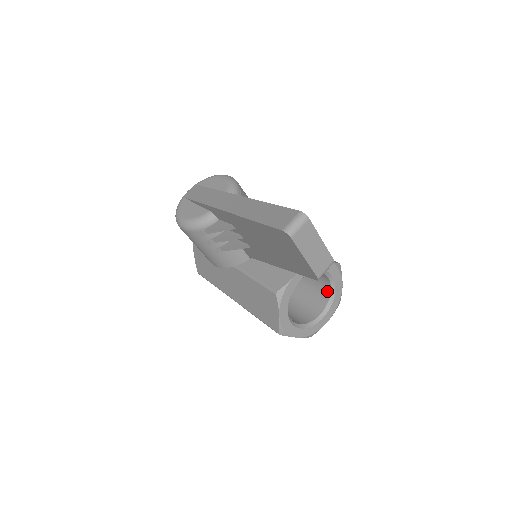
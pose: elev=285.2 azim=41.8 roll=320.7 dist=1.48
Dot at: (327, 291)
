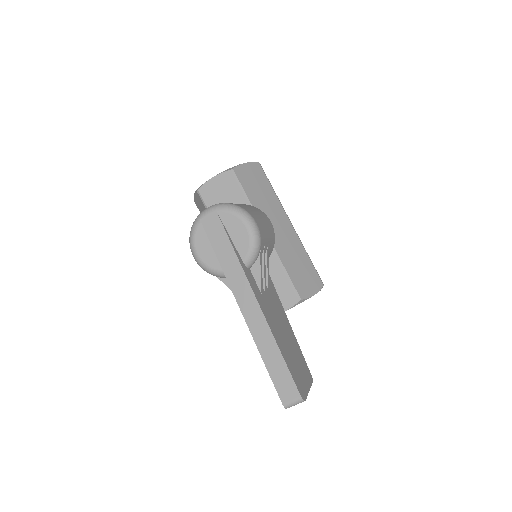
Dot at: occluded
